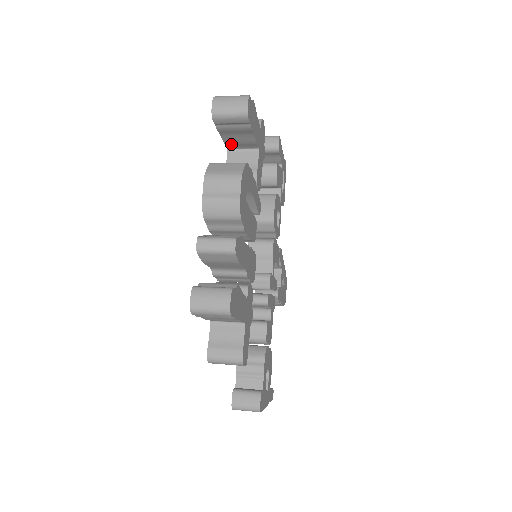
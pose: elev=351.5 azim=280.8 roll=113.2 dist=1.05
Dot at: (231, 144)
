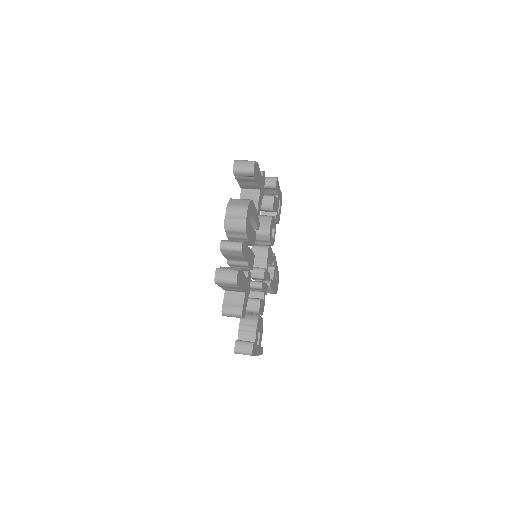
Dot at: (243, 186)
